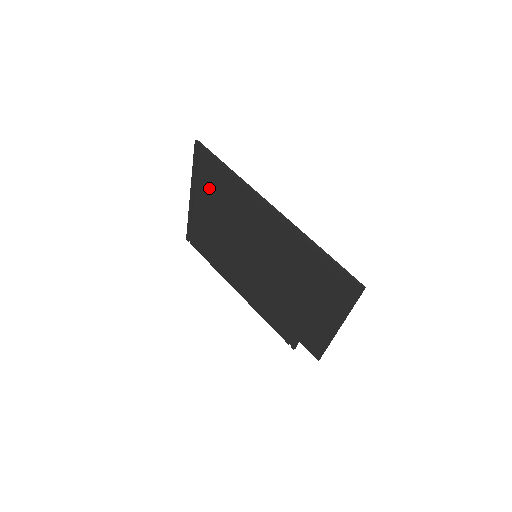
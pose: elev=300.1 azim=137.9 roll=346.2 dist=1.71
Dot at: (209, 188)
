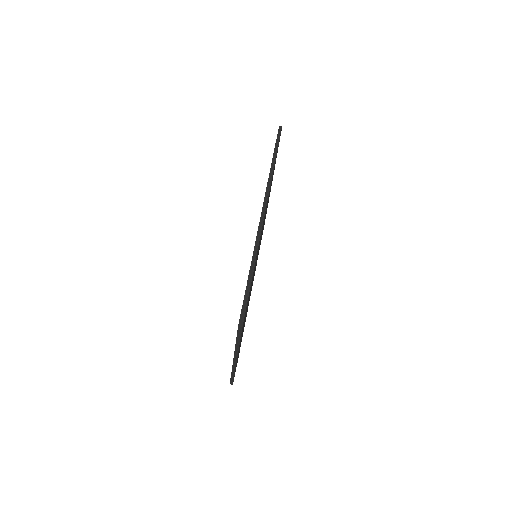
Dot at: occluded
